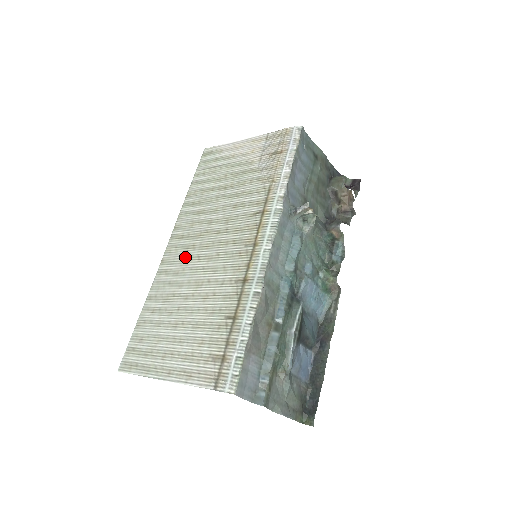
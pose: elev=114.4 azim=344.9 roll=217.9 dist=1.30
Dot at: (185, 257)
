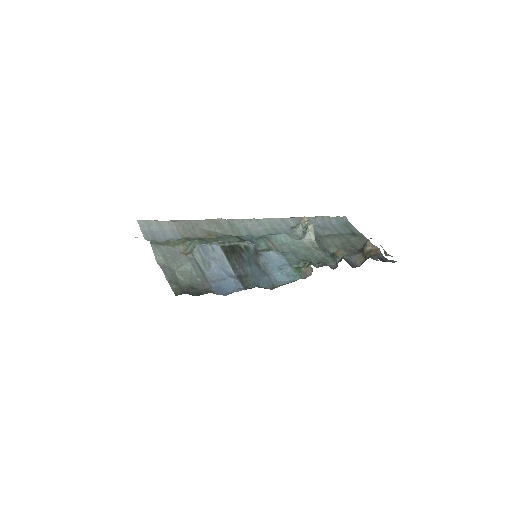
Dot at: occluded
